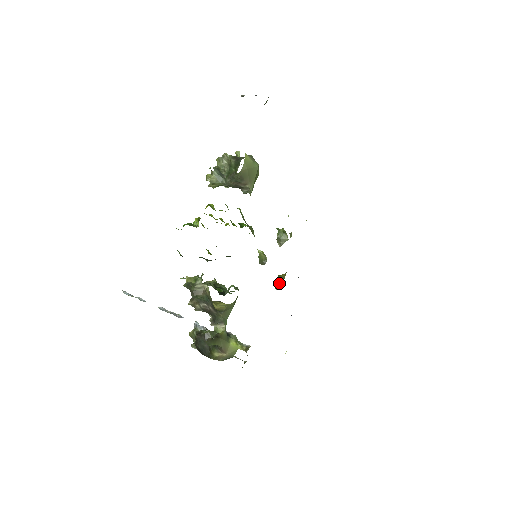
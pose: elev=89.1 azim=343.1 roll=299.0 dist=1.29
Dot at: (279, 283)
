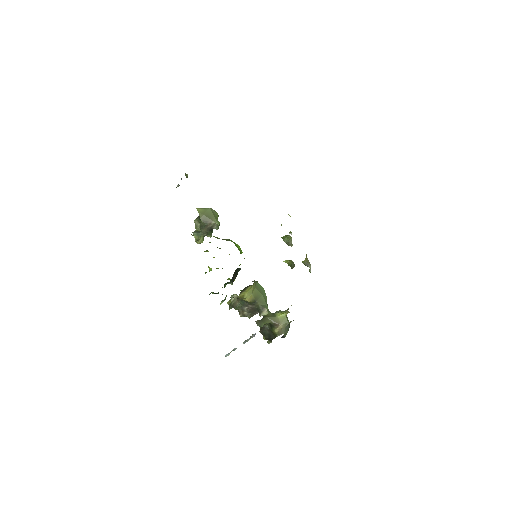
Dot at: occluded
